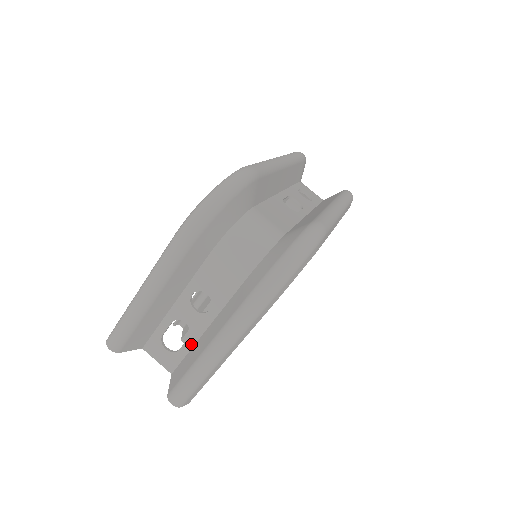
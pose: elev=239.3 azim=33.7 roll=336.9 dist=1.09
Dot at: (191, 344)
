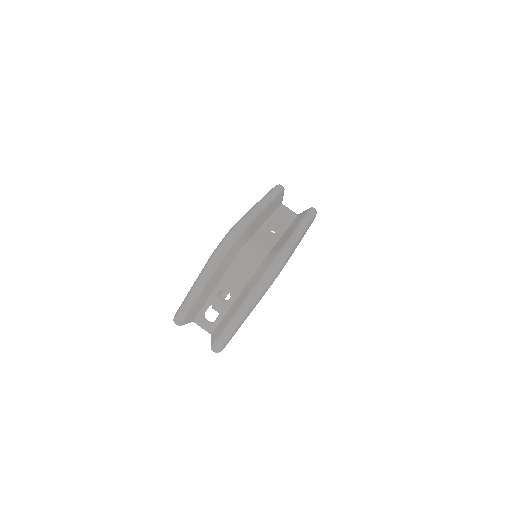
Dot at: (221, 318)
